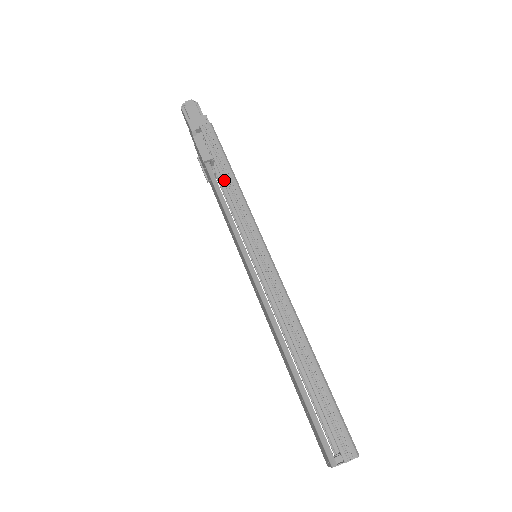
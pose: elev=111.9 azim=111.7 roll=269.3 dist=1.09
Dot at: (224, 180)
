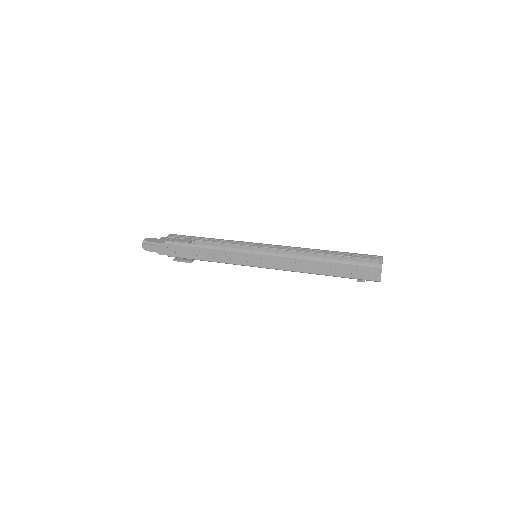
Dot at: (208, 241)
